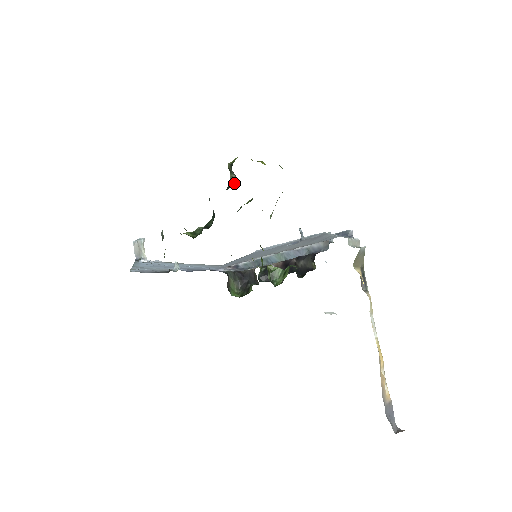
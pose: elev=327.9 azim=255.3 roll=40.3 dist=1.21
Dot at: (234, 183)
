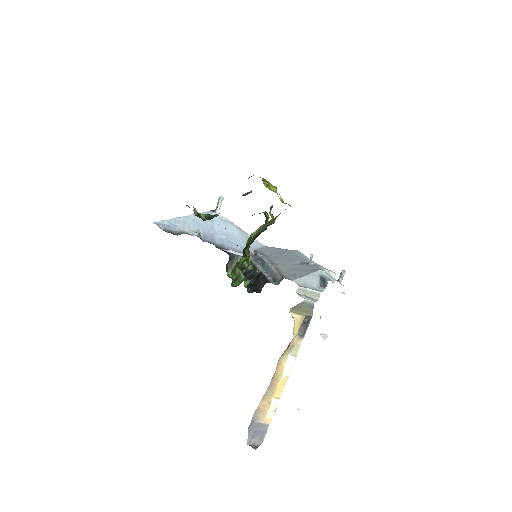
Dot at: occluded
